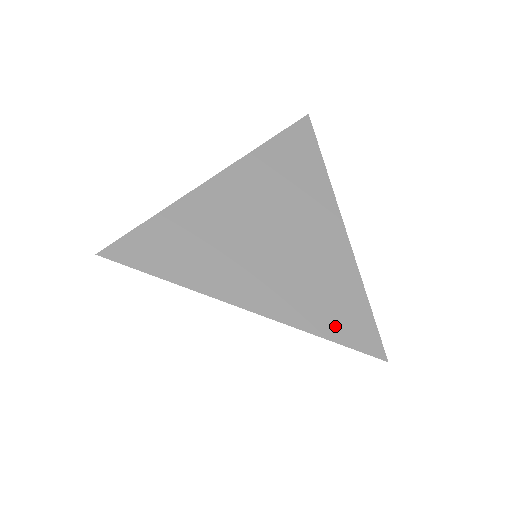
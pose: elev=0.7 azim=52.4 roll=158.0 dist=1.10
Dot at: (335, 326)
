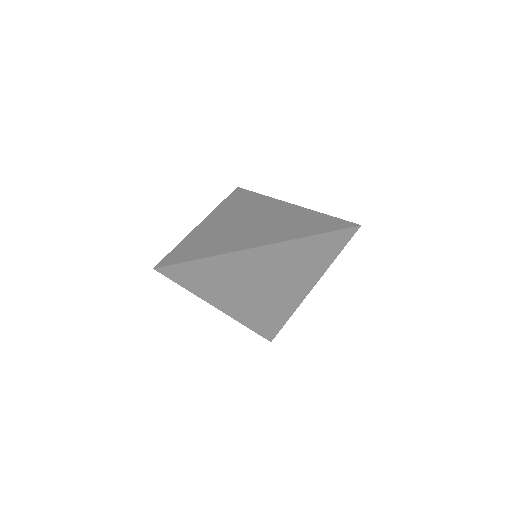
Dot at: (316, 229)
